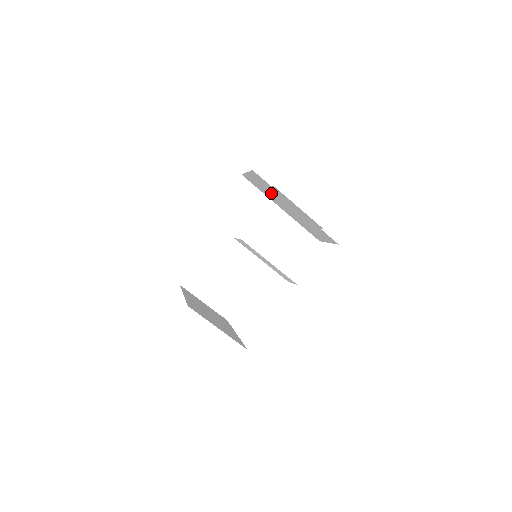
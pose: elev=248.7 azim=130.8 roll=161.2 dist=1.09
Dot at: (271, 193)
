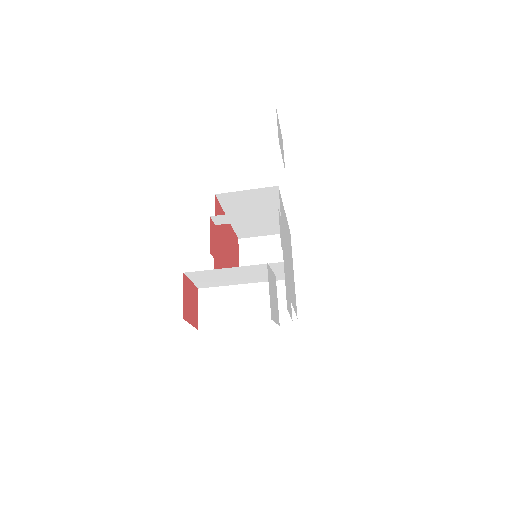
Dot at: occluded
